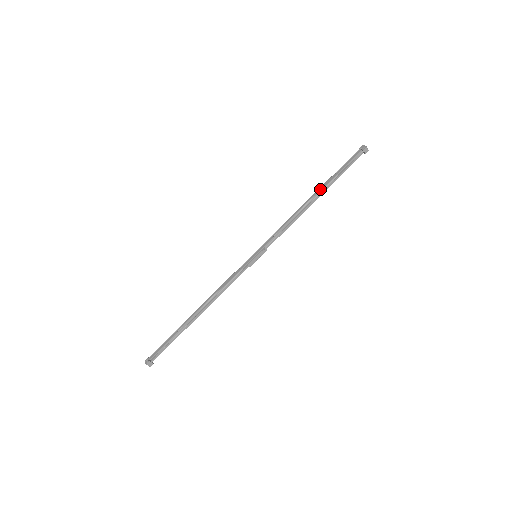
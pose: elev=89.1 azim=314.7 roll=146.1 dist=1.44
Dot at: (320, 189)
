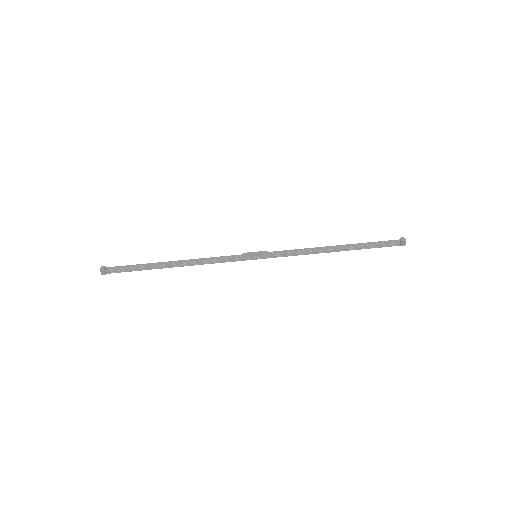
Dot at: (345, 246)
